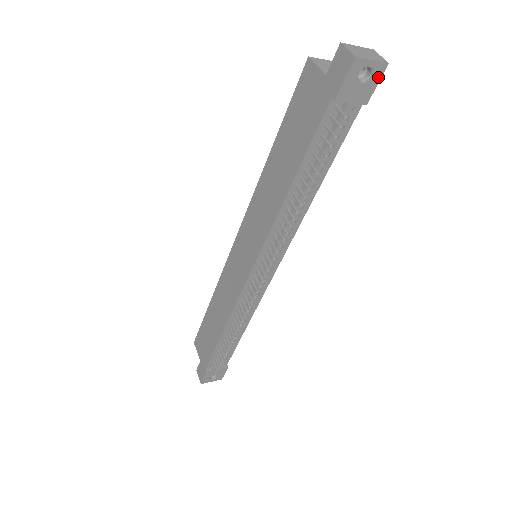
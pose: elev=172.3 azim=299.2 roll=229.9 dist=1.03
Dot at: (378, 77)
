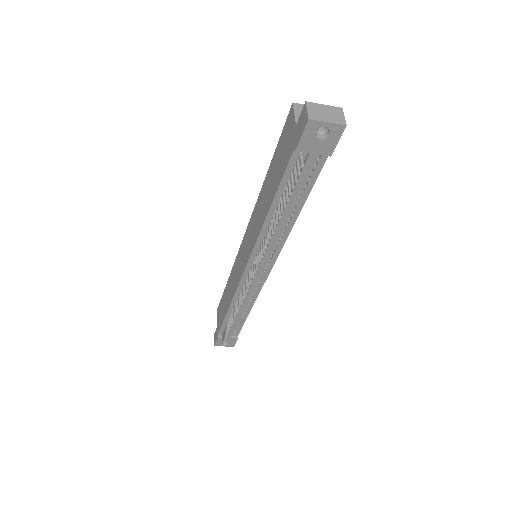
Dot at: (338, 136)
